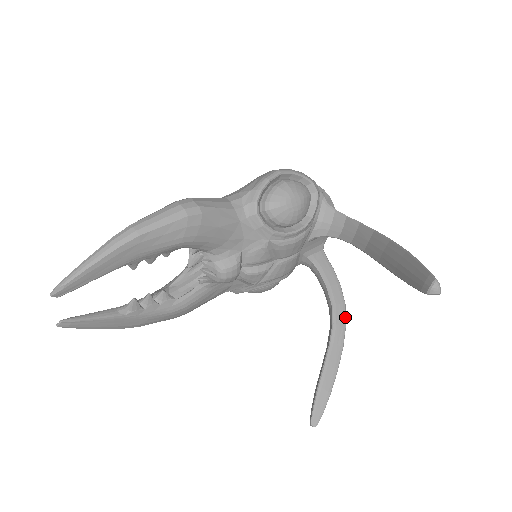
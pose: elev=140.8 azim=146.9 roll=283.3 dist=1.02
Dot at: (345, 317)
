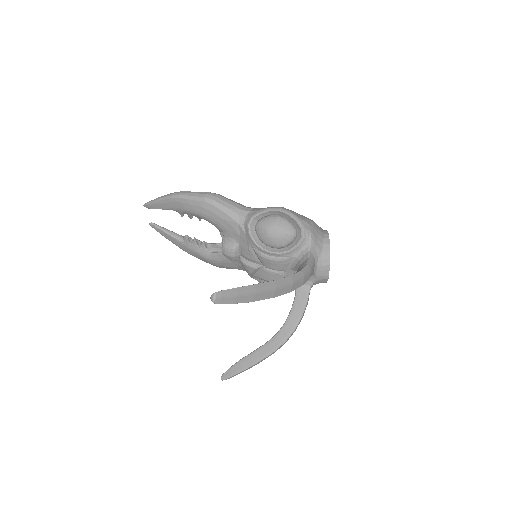
Dot at: (288, 337)
